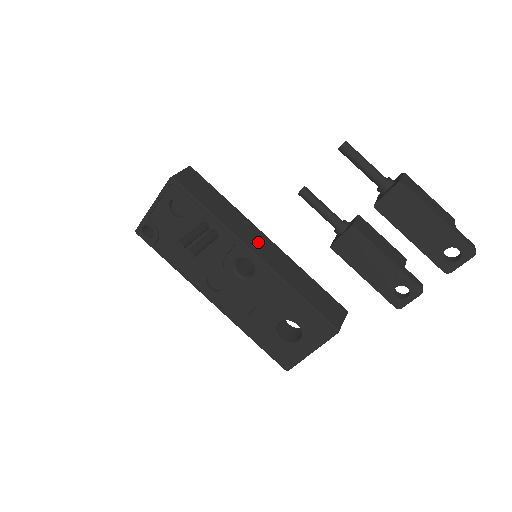
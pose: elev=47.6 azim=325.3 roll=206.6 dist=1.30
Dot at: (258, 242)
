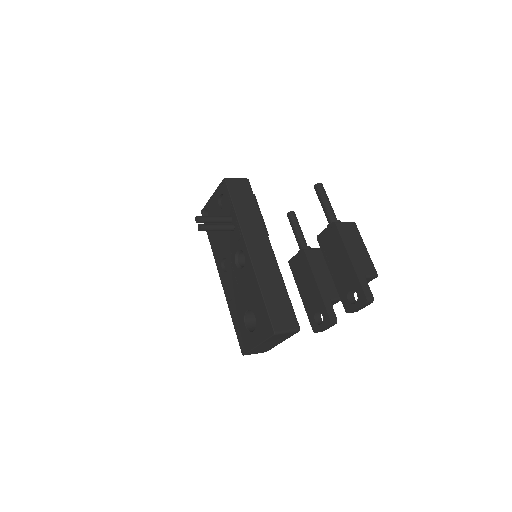
Dot at: (258, 245)
